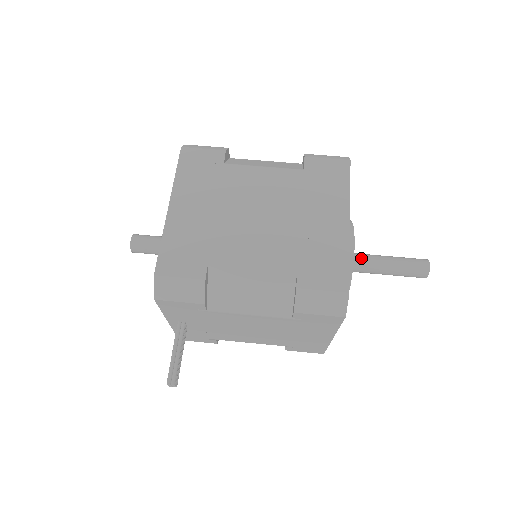
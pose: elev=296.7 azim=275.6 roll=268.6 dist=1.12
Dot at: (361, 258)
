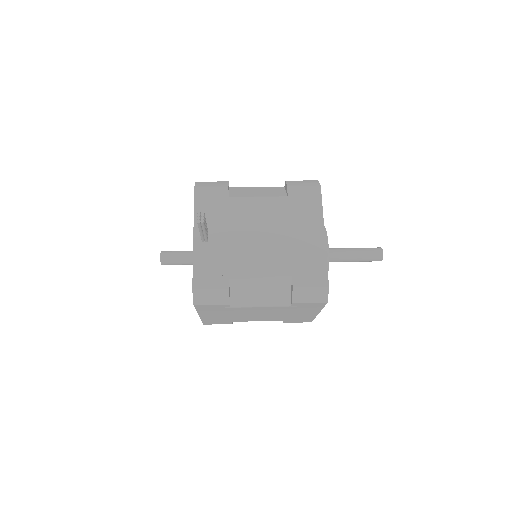
Dot at: occluded
